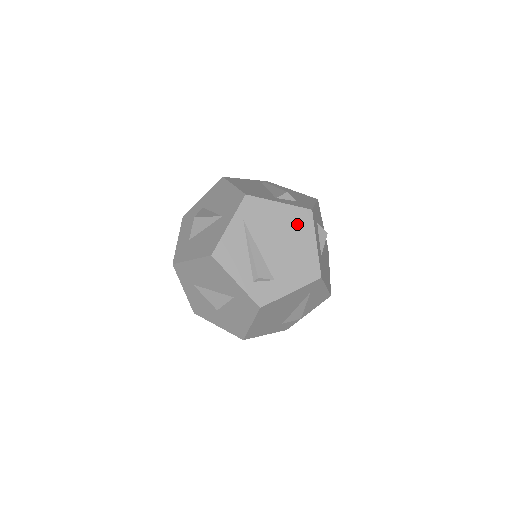
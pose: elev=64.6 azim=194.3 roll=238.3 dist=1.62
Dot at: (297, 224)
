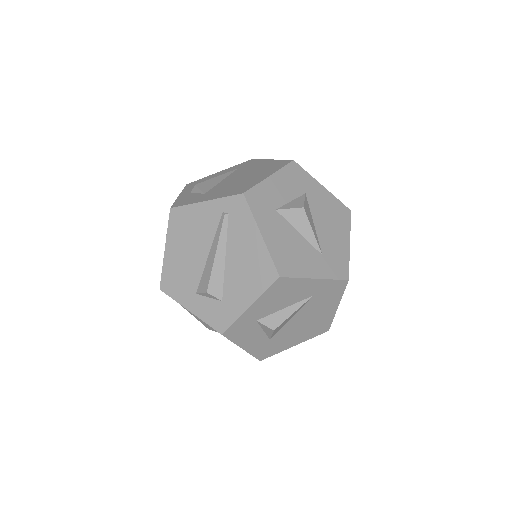
Dot at: occluded
